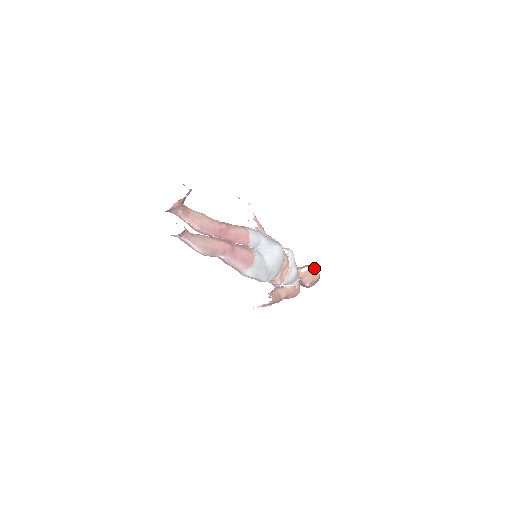
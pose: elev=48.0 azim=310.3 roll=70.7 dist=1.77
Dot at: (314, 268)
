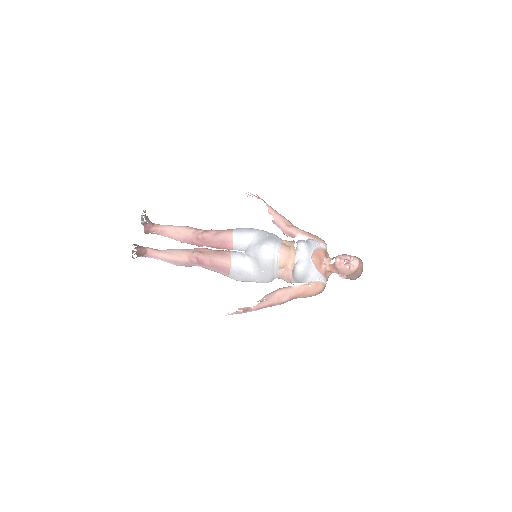
Dot at: (345, 259)
